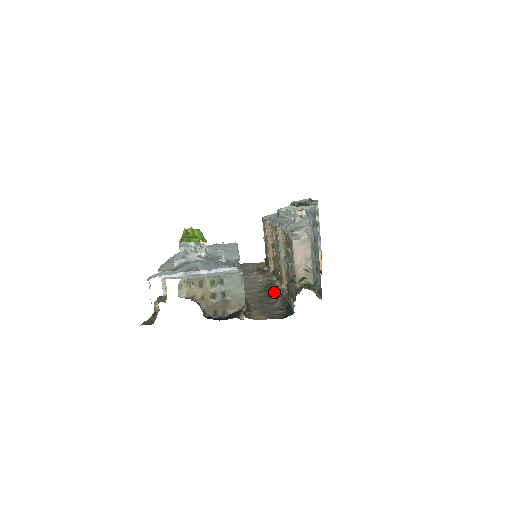
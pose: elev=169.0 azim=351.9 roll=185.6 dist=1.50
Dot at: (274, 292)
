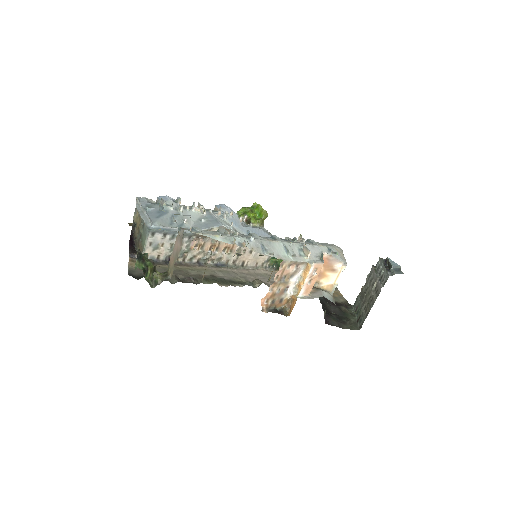
Dot at: (207, 279)
